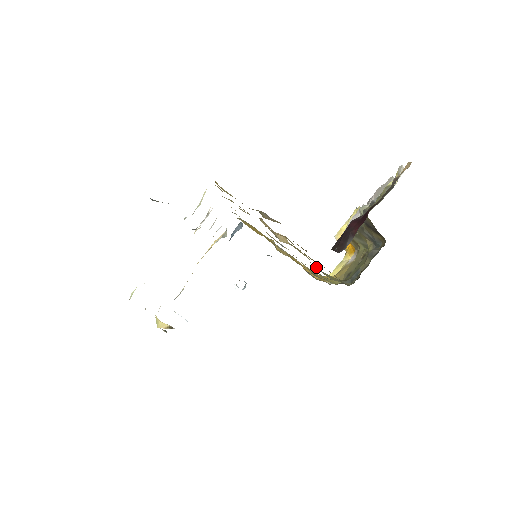
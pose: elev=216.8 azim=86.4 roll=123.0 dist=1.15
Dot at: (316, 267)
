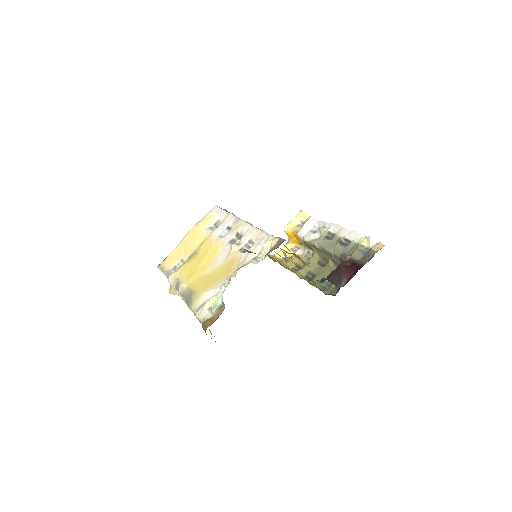
Dot at: occluded
